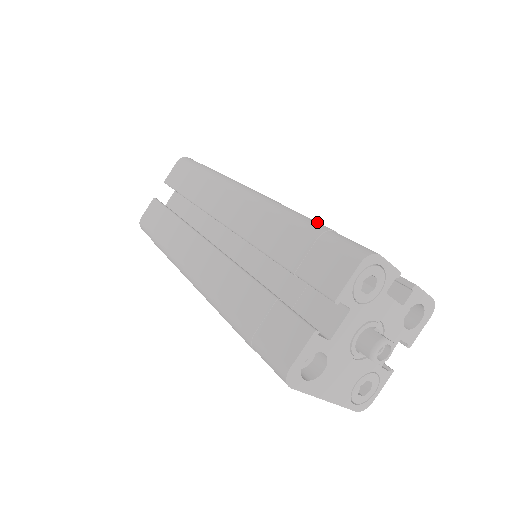
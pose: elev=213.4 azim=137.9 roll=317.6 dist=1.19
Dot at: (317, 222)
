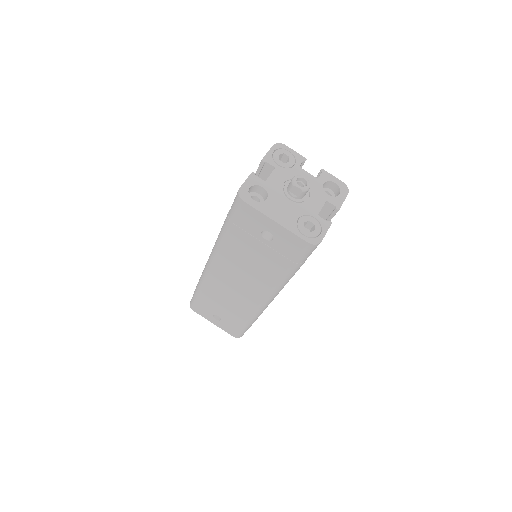
Dot at: occluded
